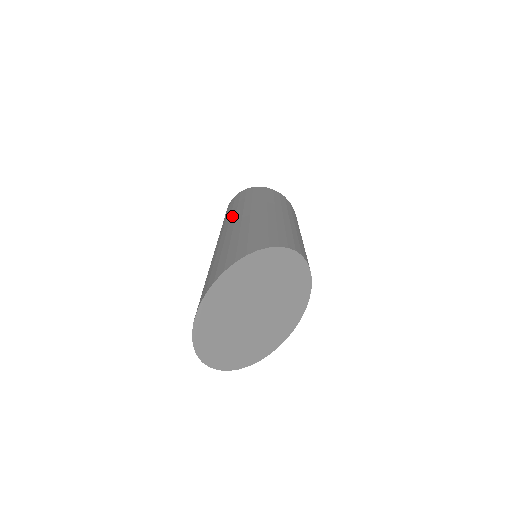
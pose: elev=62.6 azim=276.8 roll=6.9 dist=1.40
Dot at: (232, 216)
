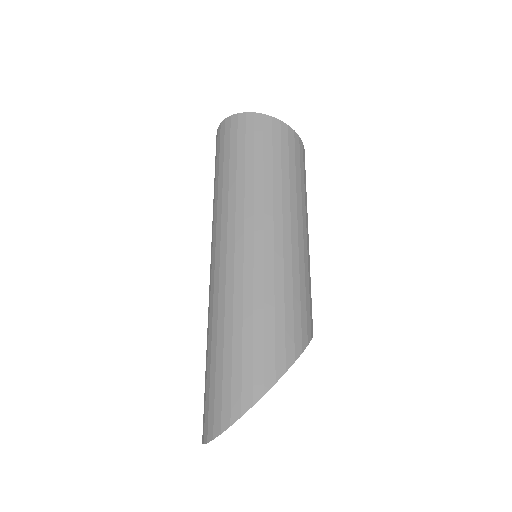
Dot at: (248, 213)
